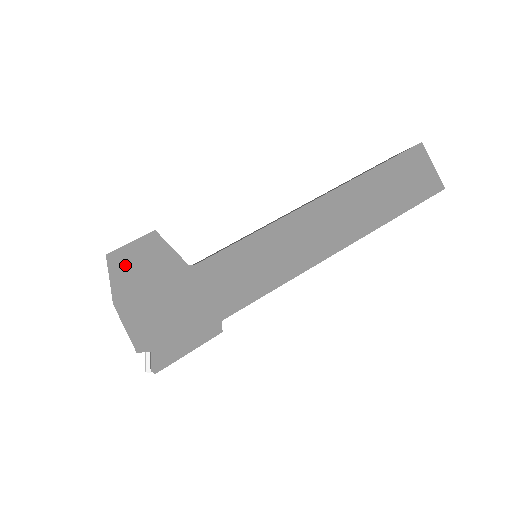
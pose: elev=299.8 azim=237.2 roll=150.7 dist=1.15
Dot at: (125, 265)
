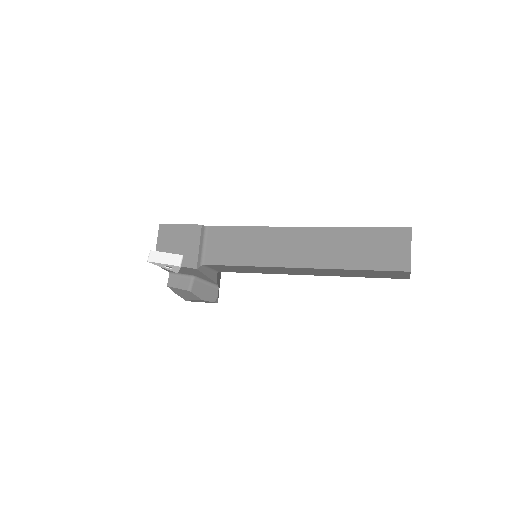
Dot at: occluded
